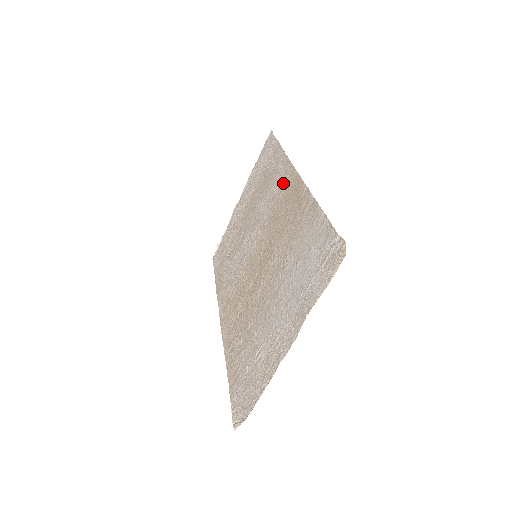
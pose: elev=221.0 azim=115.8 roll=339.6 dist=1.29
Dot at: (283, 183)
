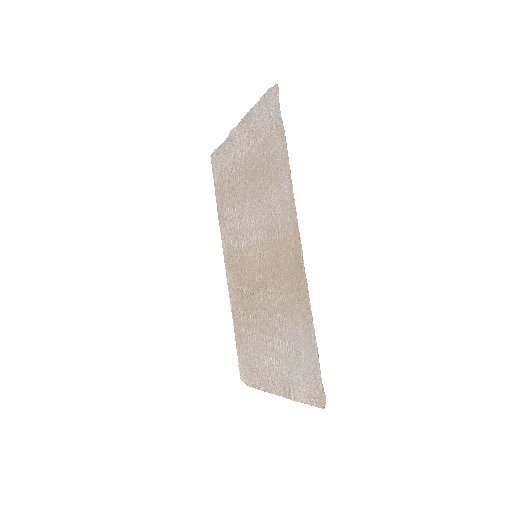
Dot at: (285, 220)
